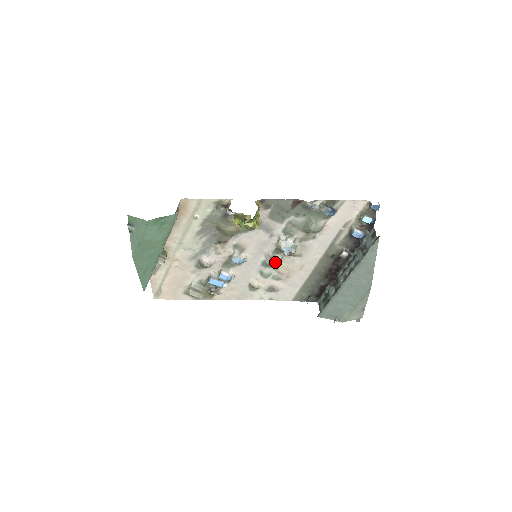
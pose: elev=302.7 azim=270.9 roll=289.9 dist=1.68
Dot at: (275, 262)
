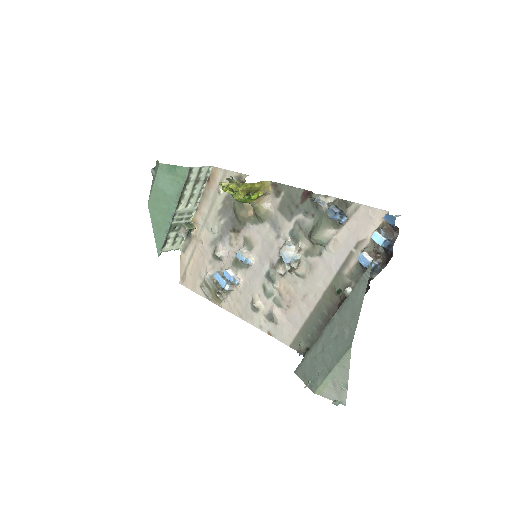
Dot at: (278, 277)
